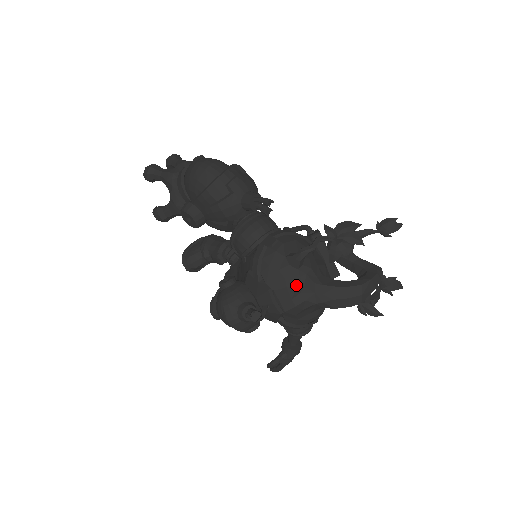
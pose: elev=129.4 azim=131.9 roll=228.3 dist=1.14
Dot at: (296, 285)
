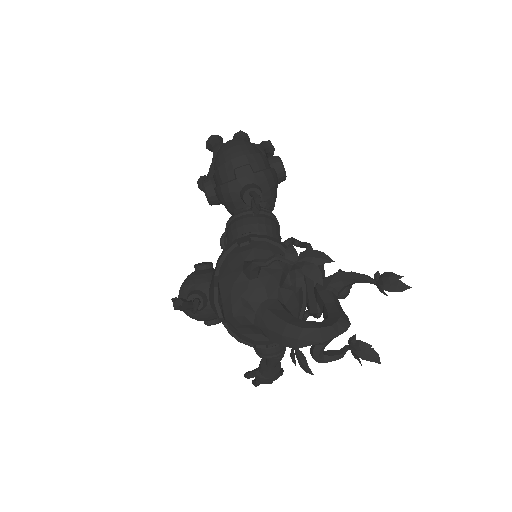
Dot at: (240, 295)
